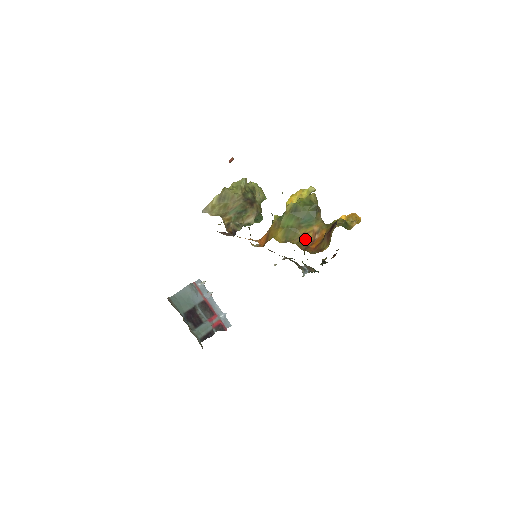
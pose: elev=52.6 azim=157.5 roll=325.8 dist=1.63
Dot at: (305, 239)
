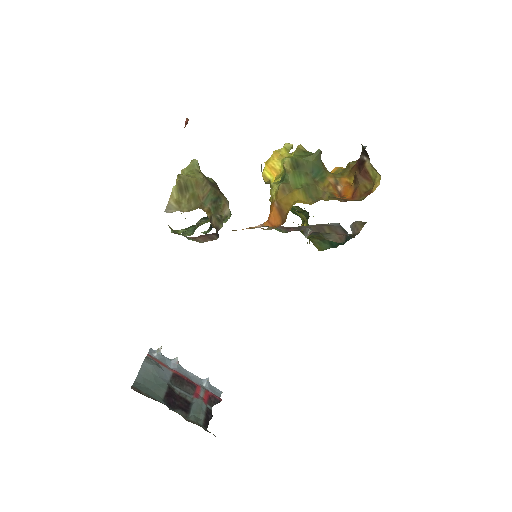
Dot at: (331, 194)
